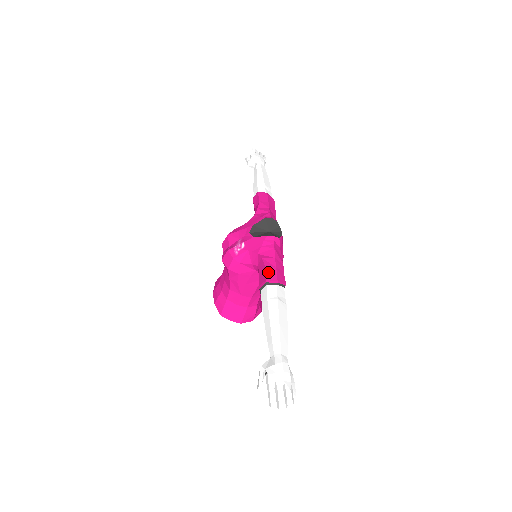
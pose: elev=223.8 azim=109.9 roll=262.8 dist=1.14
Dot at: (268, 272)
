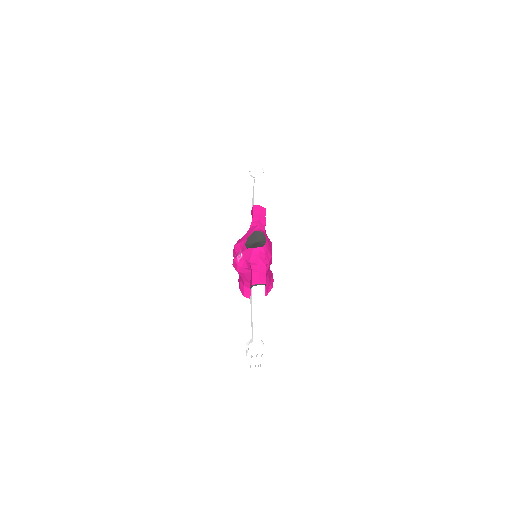
Dot at: (254, 277)
